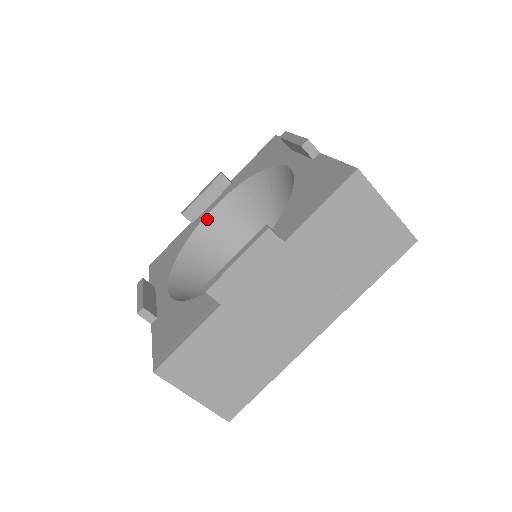
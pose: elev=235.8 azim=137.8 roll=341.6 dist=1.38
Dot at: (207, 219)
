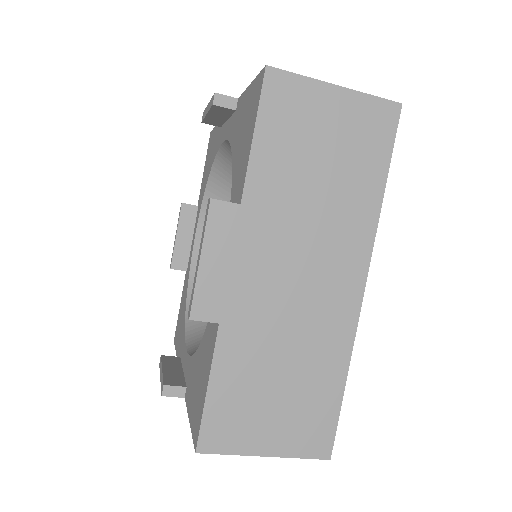
Dot at: (223, 149)
